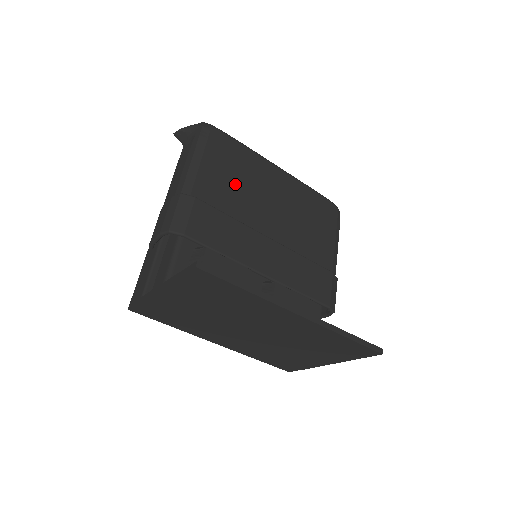
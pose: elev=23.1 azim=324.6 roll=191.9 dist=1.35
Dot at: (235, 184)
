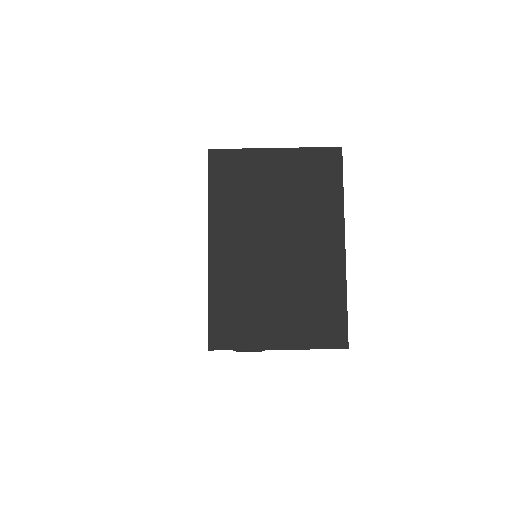
Dot at: occluded
